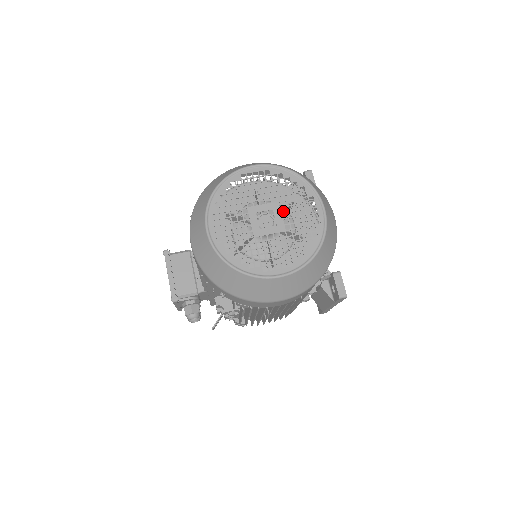
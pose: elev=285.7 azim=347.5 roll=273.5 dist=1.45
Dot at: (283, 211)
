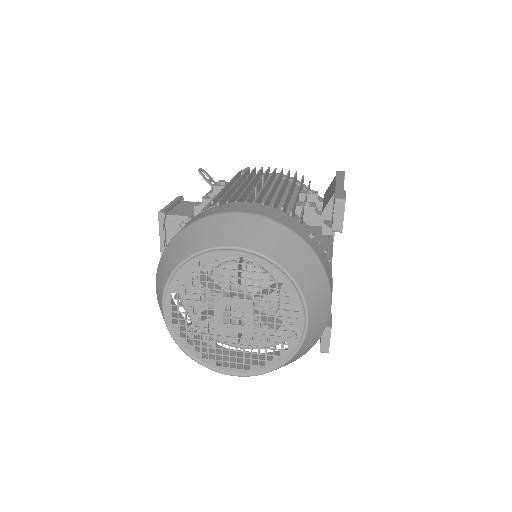
Dot at: (266, 292)
